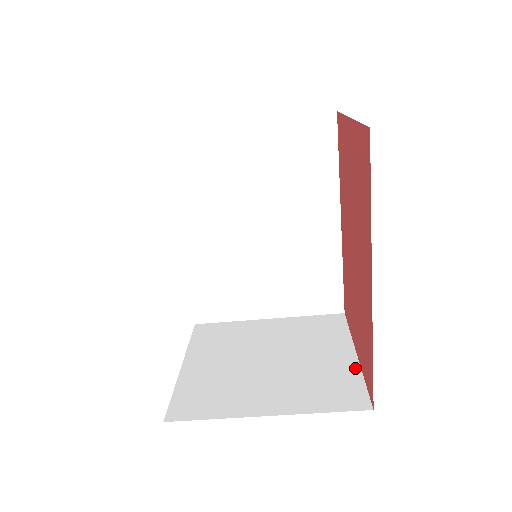
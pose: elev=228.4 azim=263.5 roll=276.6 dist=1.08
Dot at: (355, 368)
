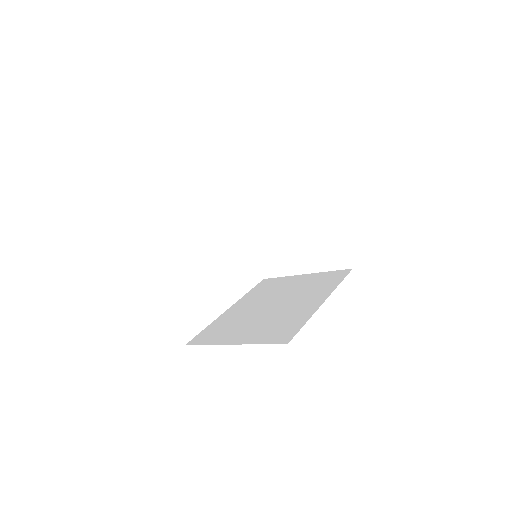
Dot at: (340, 236)
